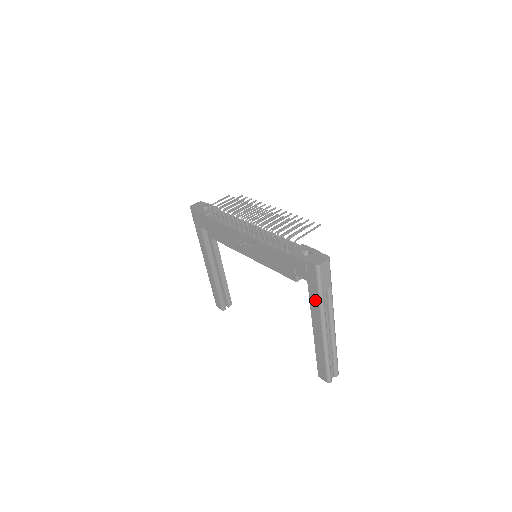
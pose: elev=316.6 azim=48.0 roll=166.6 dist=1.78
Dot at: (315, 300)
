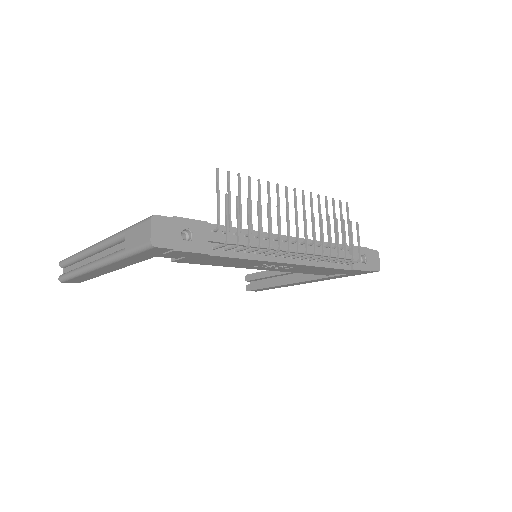
Dot at: (335, 278)
